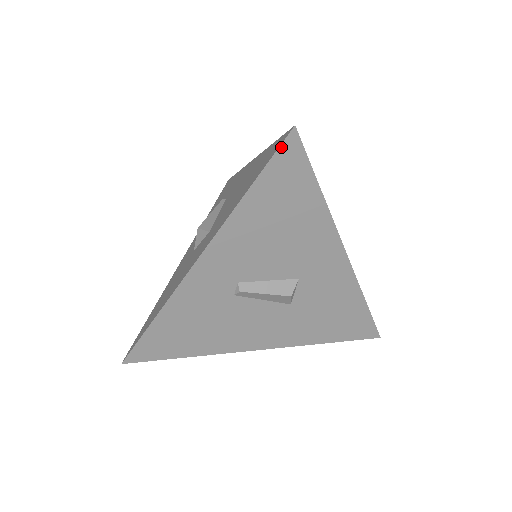
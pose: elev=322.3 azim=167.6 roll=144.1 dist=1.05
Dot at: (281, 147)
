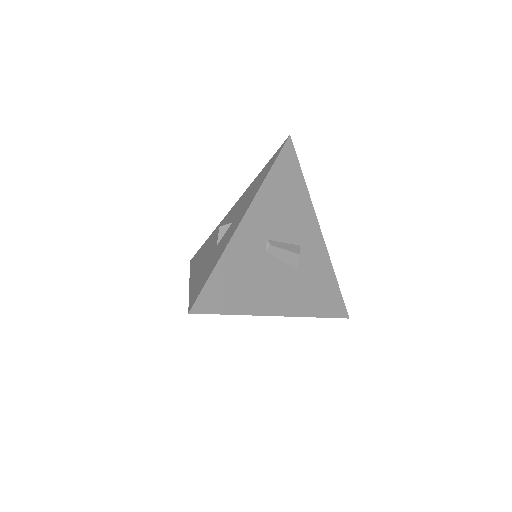
Dot at: (285, 145)
